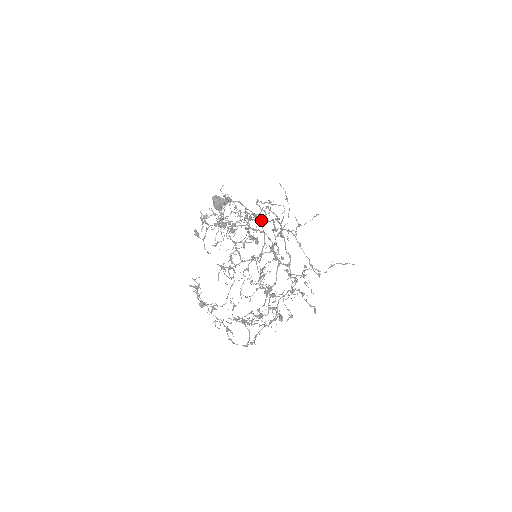
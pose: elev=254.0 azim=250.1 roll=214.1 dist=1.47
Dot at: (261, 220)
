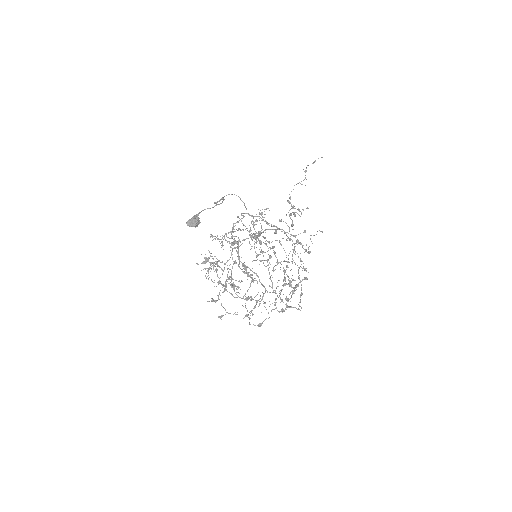
Dot at: occluded
